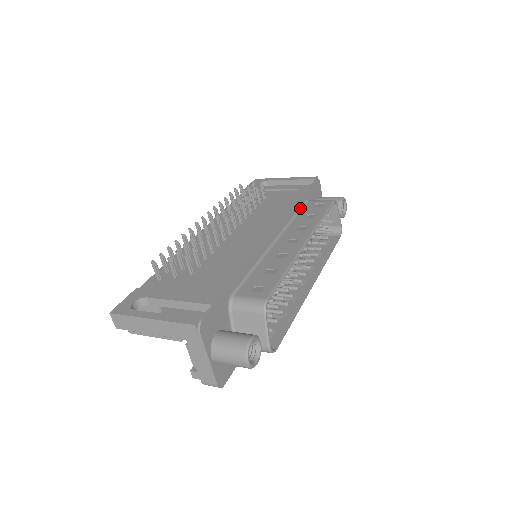
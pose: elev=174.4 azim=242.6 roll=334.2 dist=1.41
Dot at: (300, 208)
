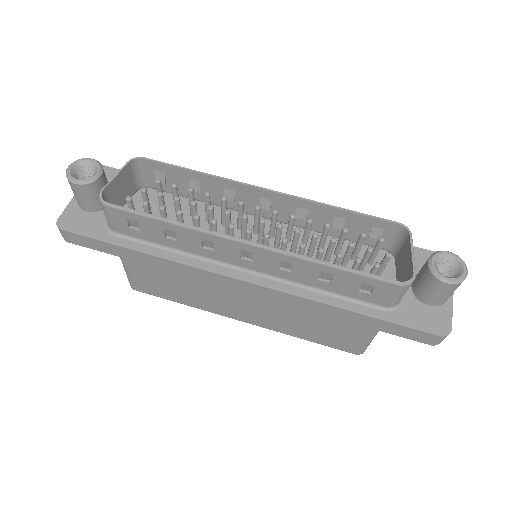
Dot at: (356, 239)
